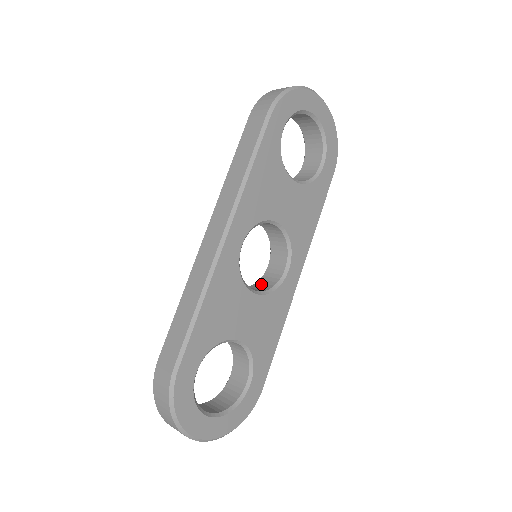
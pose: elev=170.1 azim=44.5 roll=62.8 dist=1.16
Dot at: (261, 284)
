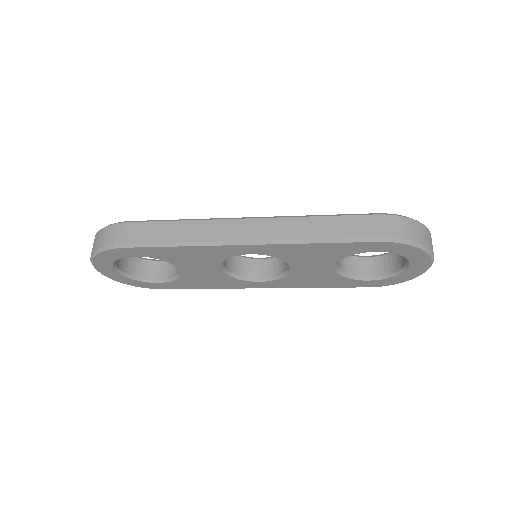
Dot at: (239, 262)
